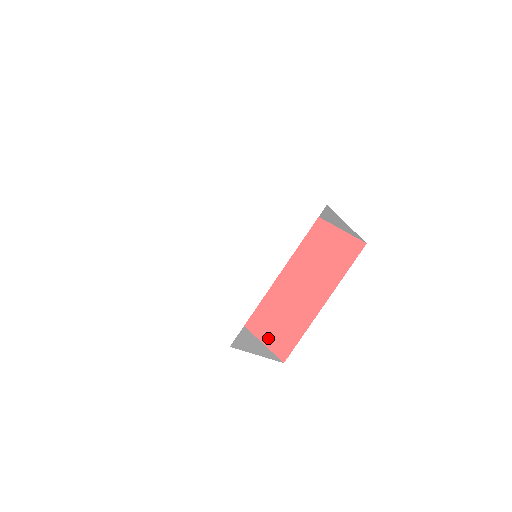
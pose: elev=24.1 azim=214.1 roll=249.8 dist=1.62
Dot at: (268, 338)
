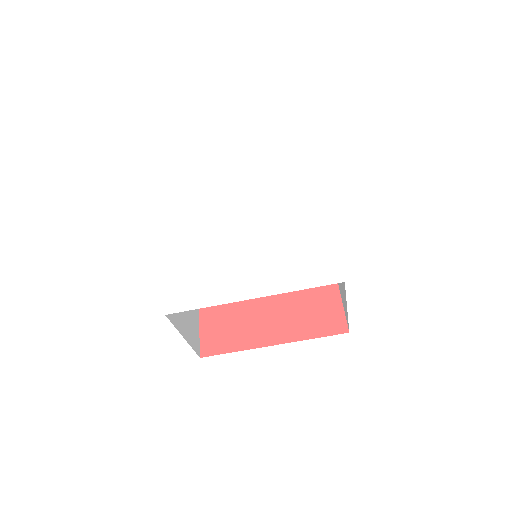
Dot at: (313, 330)
